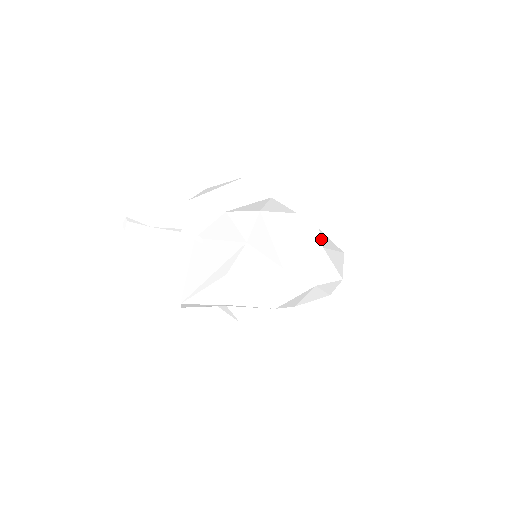
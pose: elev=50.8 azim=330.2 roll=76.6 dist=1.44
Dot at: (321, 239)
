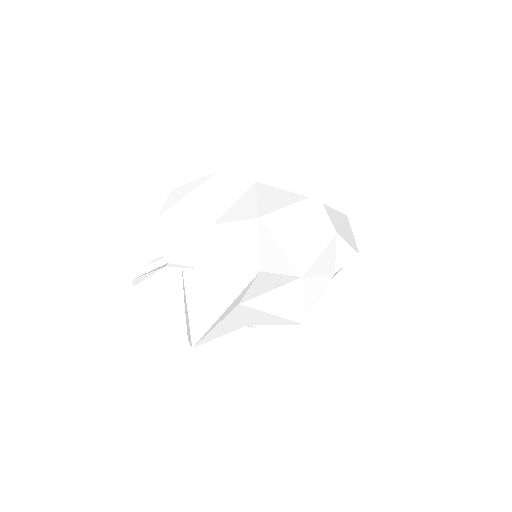
Dot at: occluded
